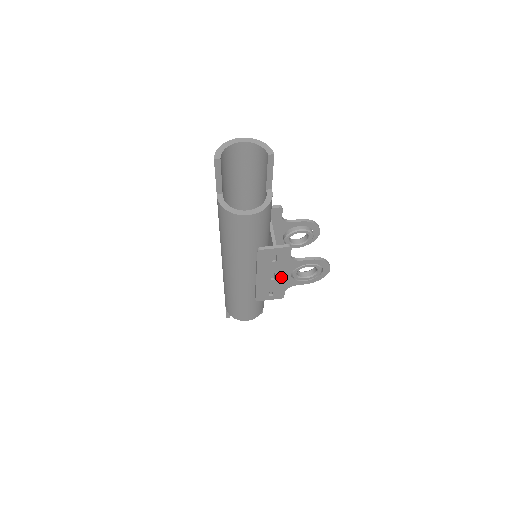
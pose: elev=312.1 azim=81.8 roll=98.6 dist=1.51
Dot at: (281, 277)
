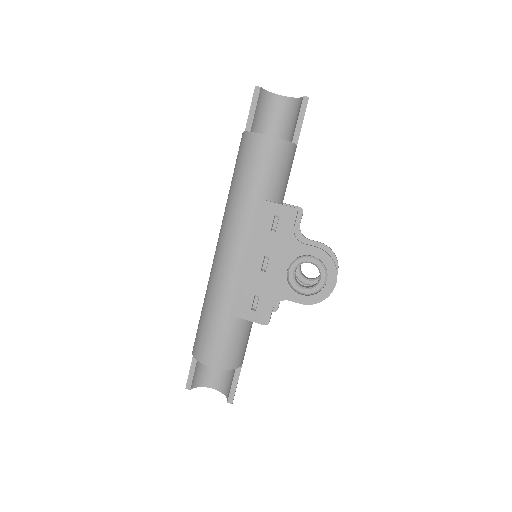
Dot at: (274, 271)
